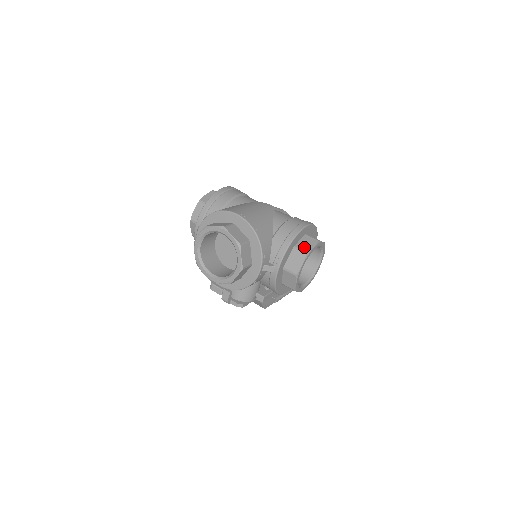
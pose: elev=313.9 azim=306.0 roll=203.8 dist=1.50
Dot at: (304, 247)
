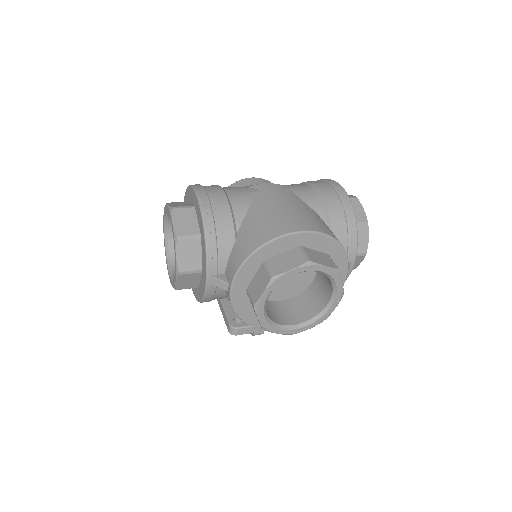
Dot at: (358, 217)
